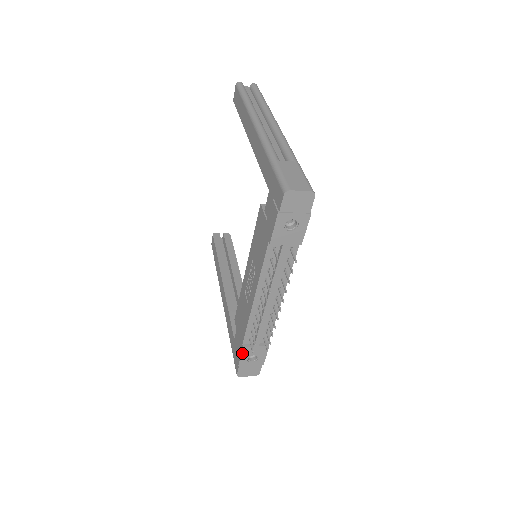
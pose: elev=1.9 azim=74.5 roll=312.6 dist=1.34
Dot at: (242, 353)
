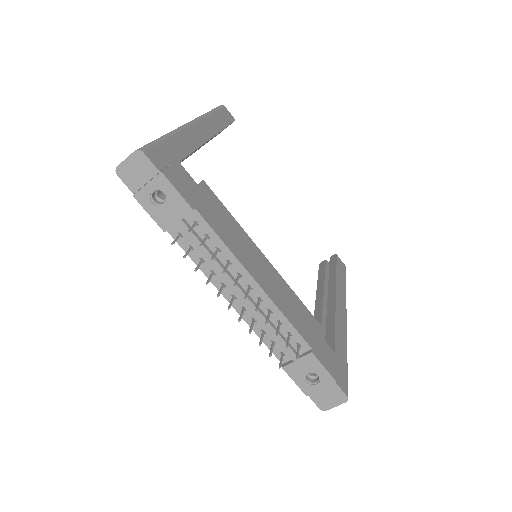
Dot at: (290, 376)
